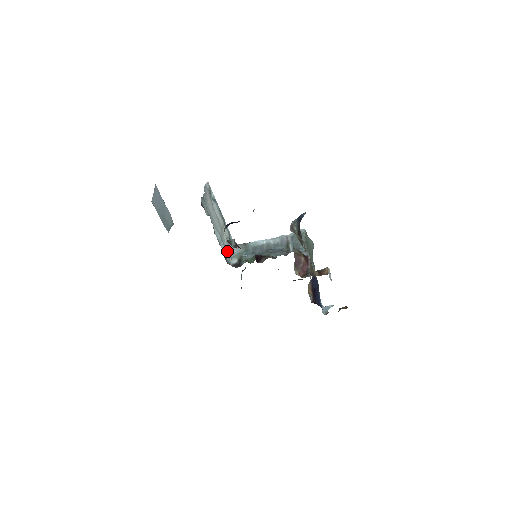
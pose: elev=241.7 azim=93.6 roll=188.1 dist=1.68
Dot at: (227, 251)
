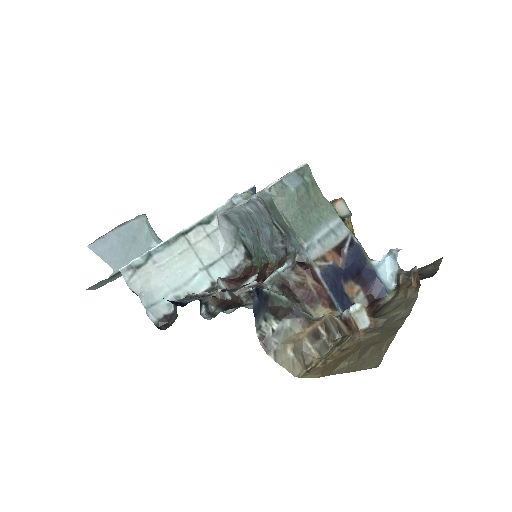
Dot at: (224, 252)
